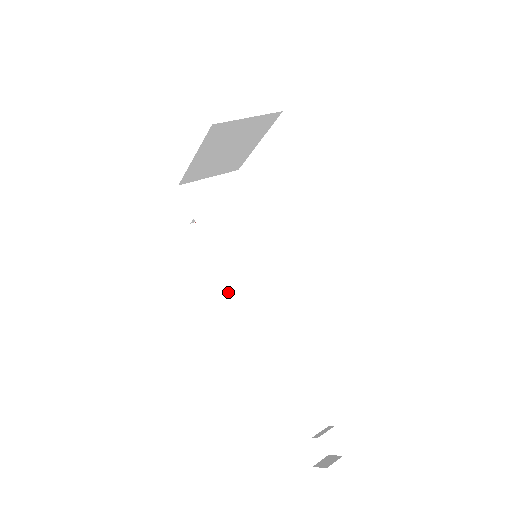
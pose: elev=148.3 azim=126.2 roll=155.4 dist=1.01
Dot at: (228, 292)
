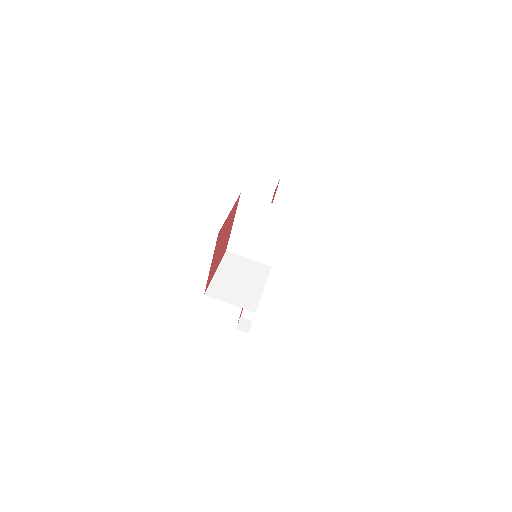
Dot at: occluded
